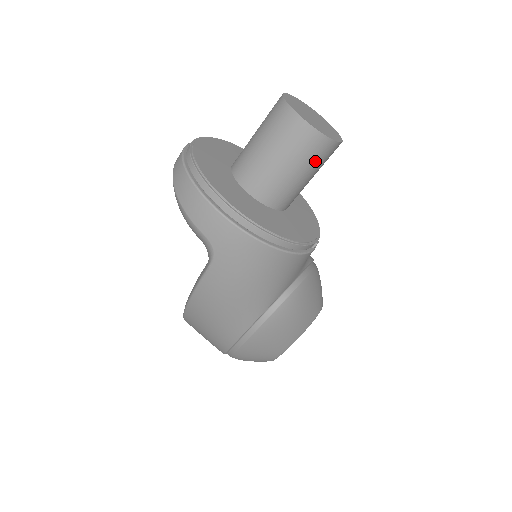
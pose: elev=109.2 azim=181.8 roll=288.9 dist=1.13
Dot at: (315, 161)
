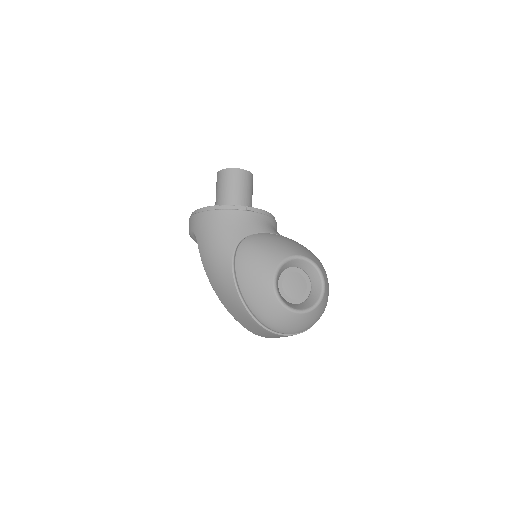
Dot at: (231, 181)
